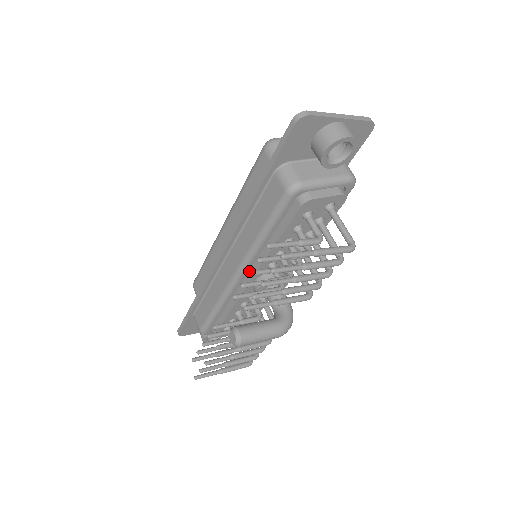
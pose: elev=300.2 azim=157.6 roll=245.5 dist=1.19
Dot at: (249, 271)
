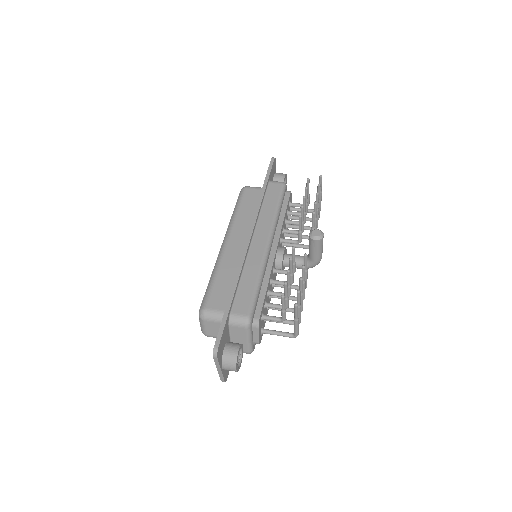
Dot at: (303, 196)
